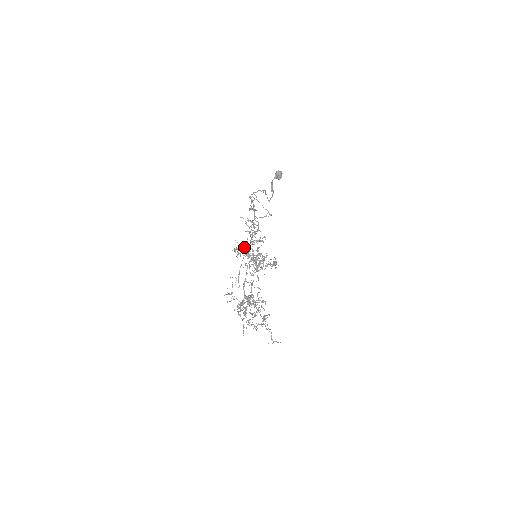
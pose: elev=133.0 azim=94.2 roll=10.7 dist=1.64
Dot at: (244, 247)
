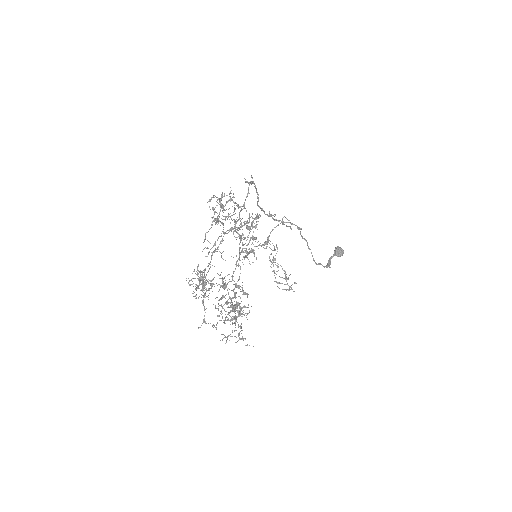
Dot at: occluded
